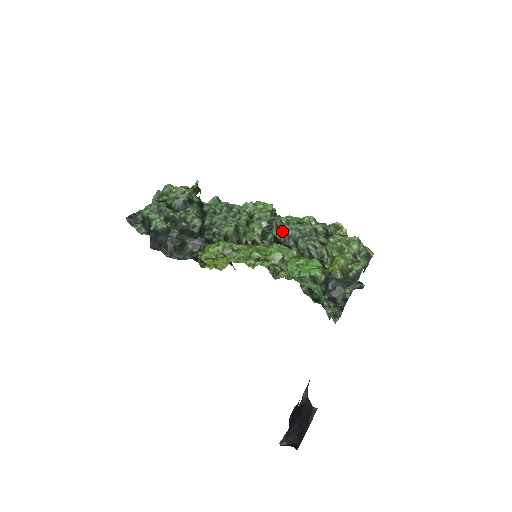
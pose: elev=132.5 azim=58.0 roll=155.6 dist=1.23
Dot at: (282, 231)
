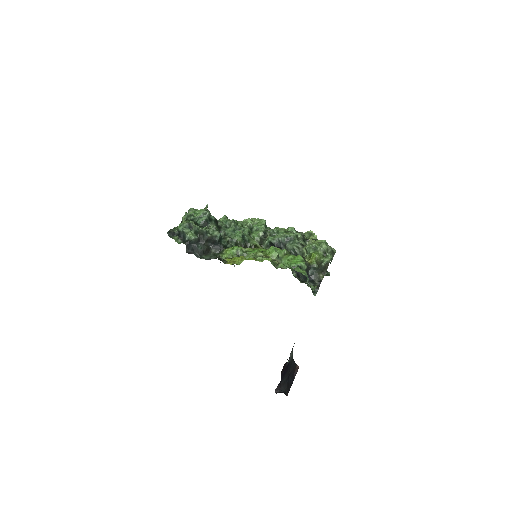
Dot at: (275, 238)
